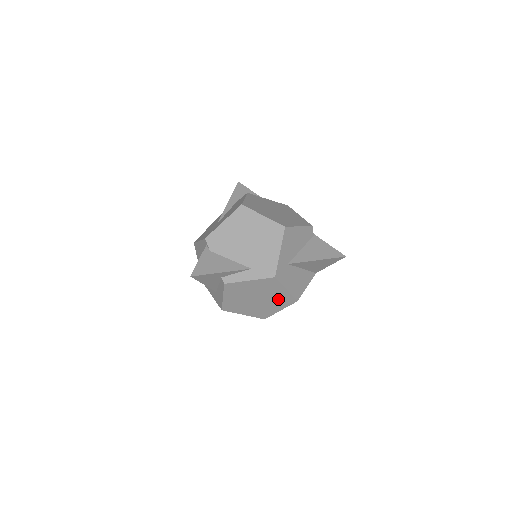
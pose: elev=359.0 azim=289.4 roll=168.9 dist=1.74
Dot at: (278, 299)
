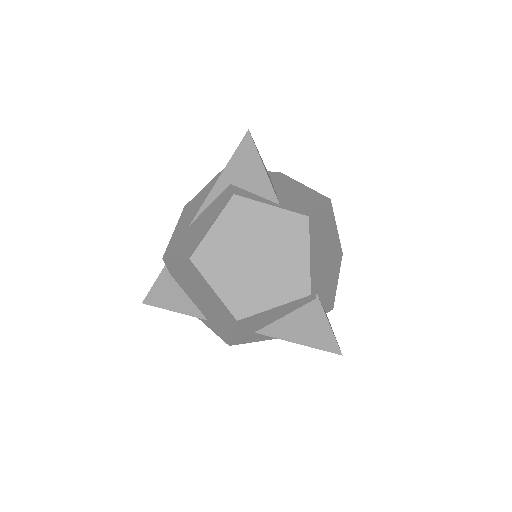
Dot at: occluded
